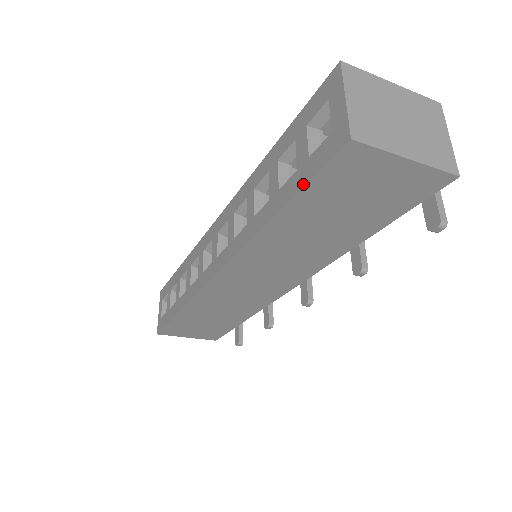
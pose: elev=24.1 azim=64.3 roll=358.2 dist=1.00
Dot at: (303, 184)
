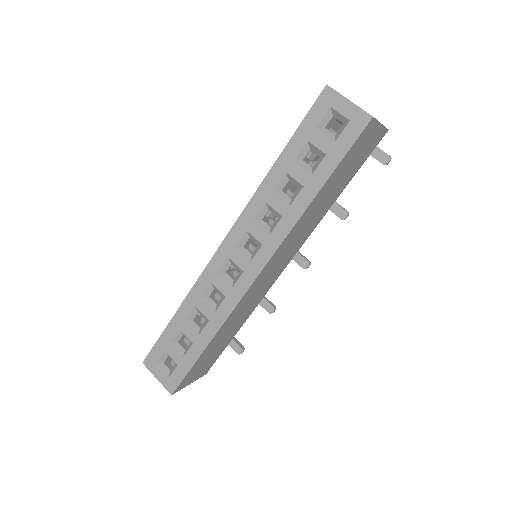
Dot at: (341, 158)
